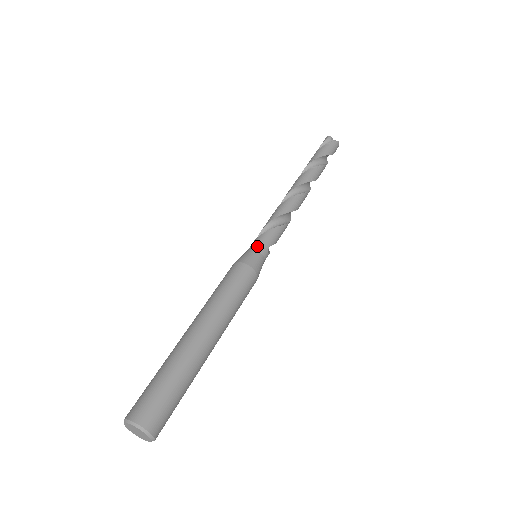
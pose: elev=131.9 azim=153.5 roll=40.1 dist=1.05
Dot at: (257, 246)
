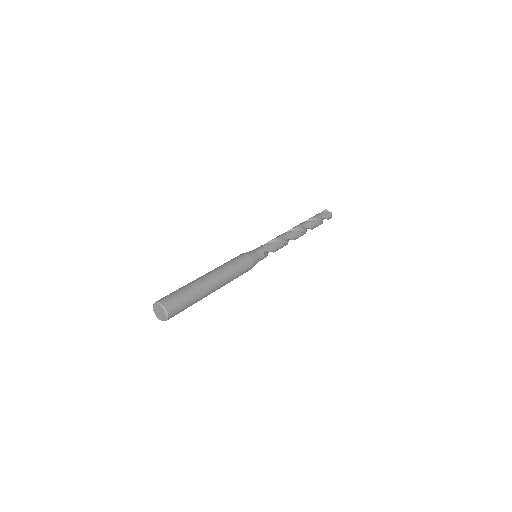
Dot at: (257, 249)
